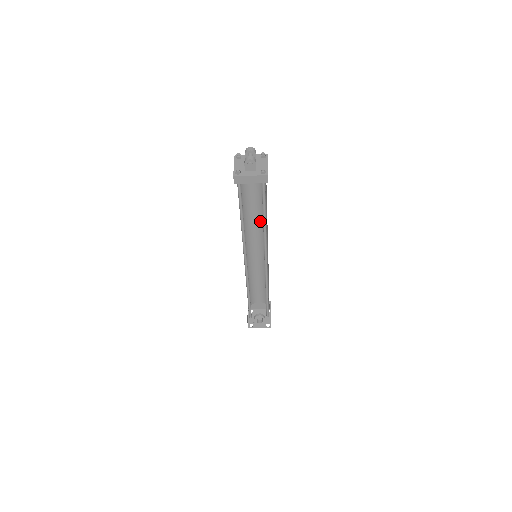
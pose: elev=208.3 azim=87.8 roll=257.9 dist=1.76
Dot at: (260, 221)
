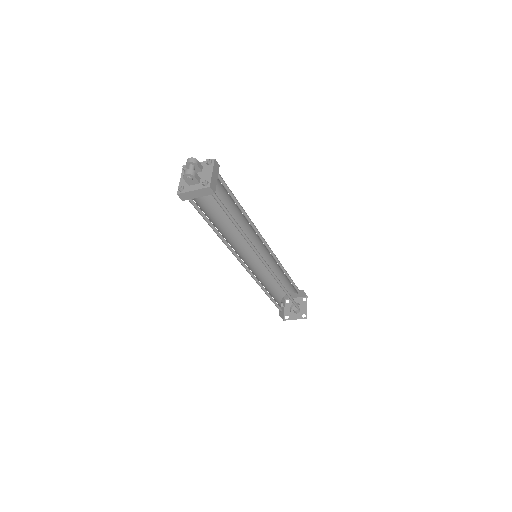
Dot at: (246, 222)
